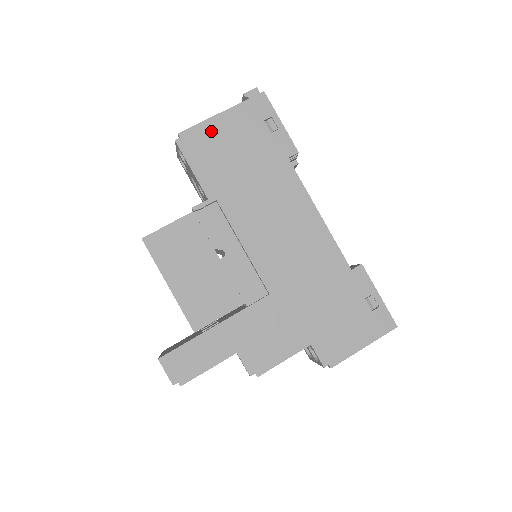
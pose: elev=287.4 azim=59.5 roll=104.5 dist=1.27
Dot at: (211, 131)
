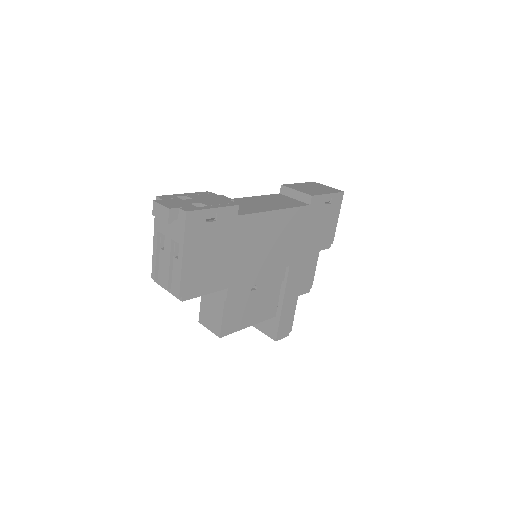
Dot at: (191, 271)
